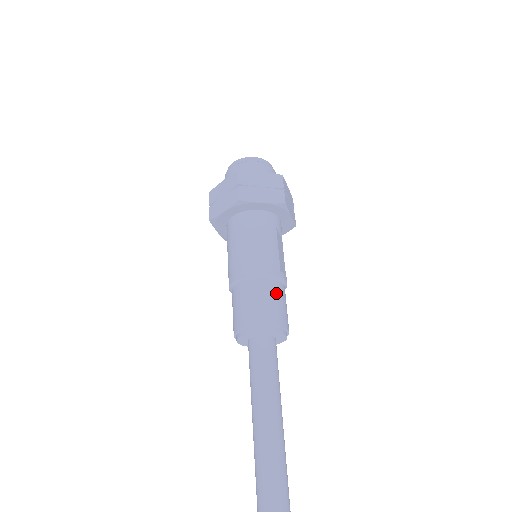
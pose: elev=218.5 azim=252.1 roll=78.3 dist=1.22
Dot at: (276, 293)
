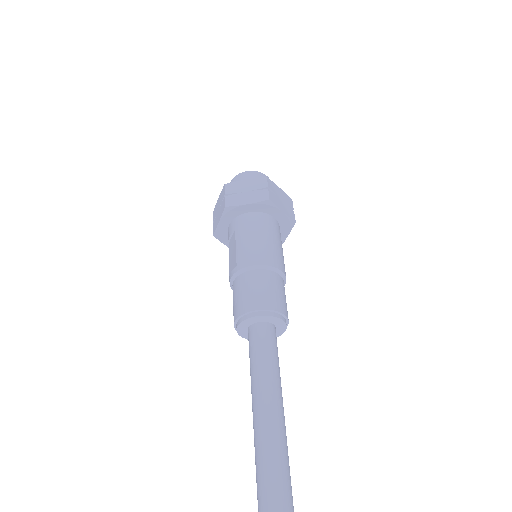
Dot at: occluded
